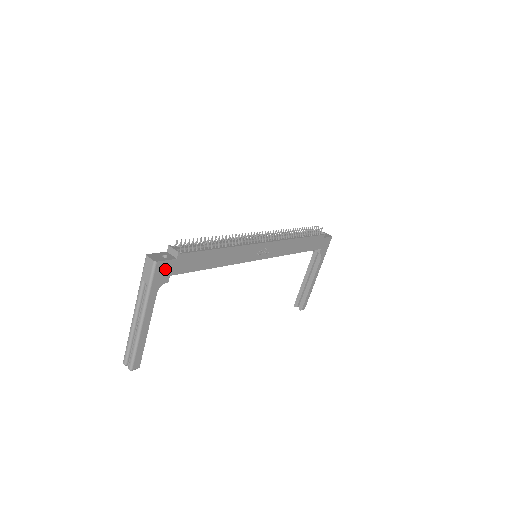
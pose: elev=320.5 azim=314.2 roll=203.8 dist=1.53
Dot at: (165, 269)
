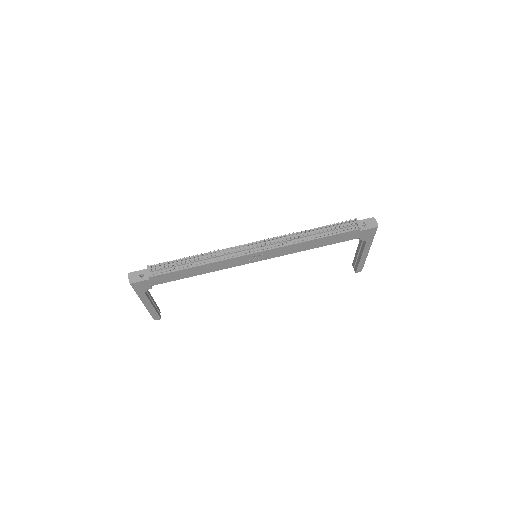
Dot at: (143, 284)
